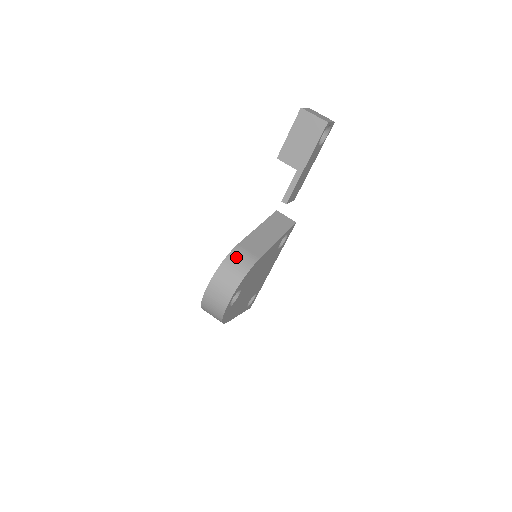
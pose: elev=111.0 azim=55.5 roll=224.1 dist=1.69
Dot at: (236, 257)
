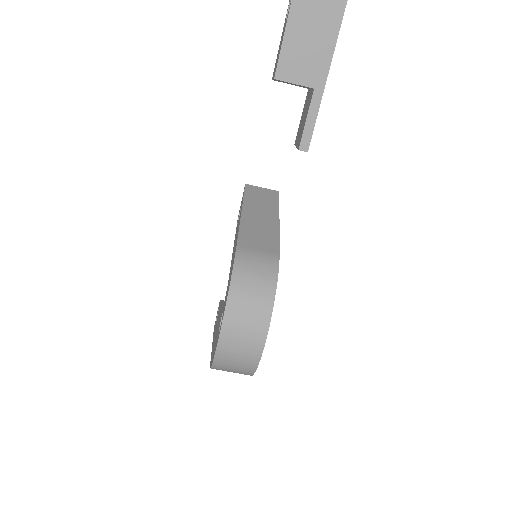
Dot at: (247, 266)
